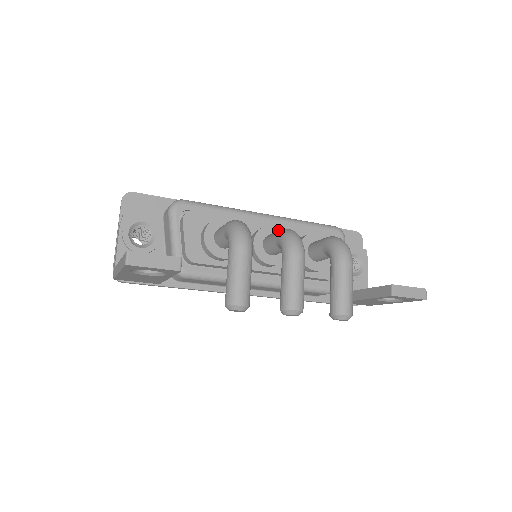
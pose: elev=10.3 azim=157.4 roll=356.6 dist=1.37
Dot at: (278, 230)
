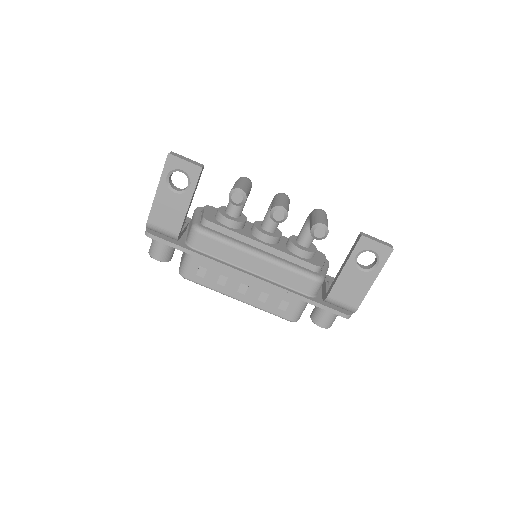
Dot at: occluded
